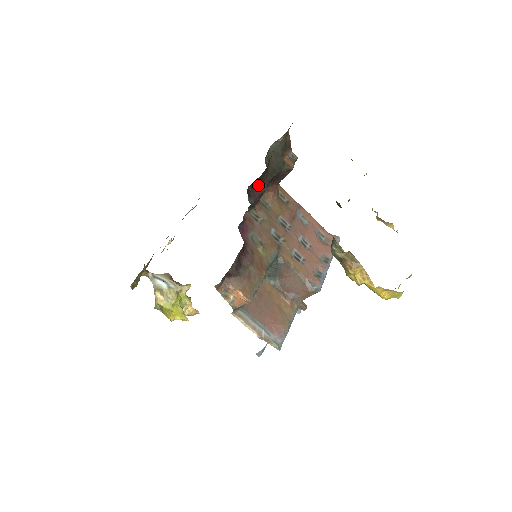
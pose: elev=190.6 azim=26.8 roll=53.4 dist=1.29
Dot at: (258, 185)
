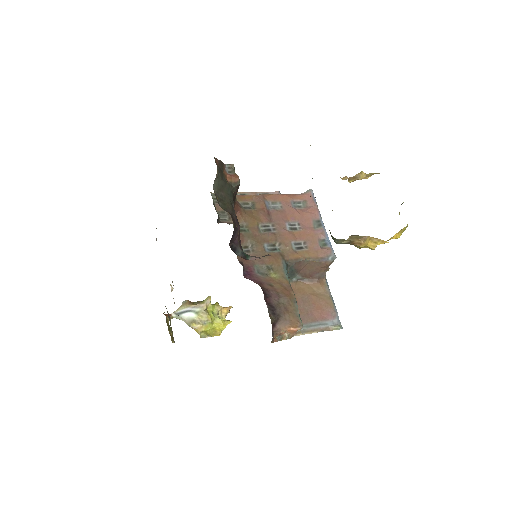
Dot at: (234, 234)
